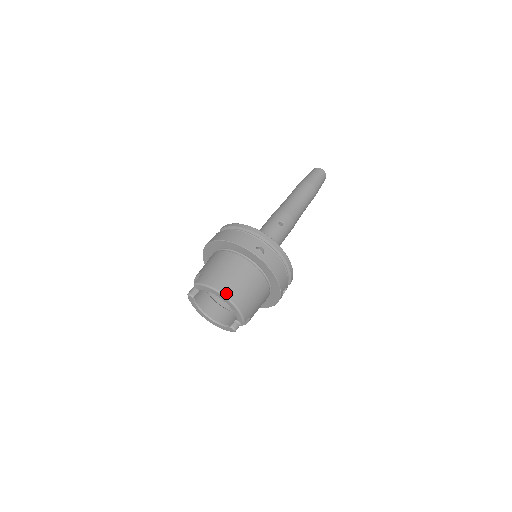
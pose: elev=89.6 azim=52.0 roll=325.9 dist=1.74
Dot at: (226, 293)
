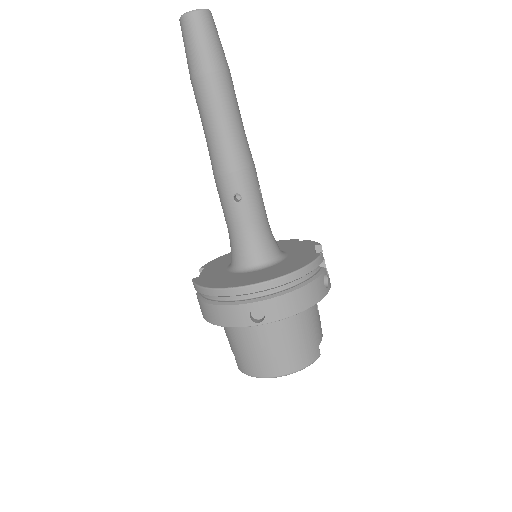
Dot at: (275, 374)
